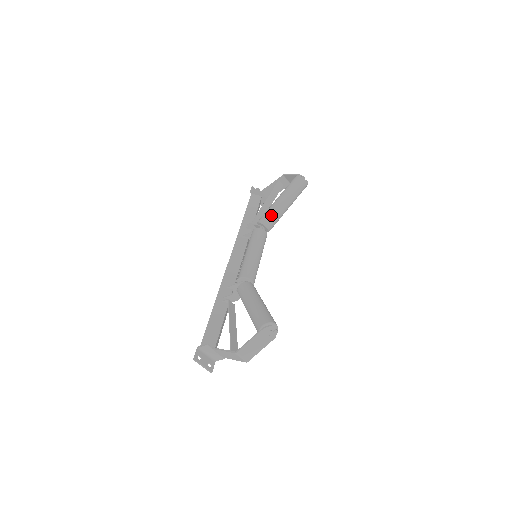
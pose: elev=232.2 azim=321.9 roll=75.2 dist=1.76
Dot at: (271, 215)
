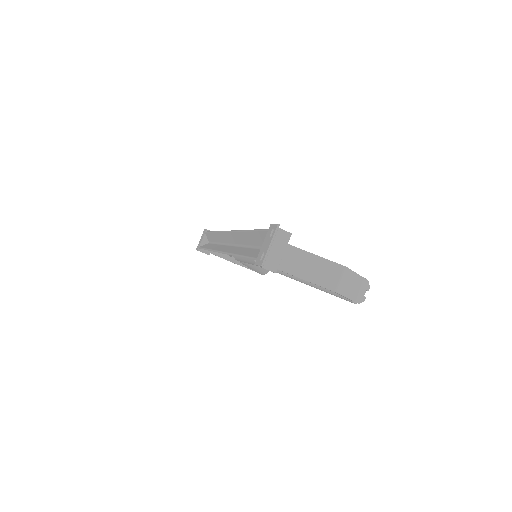
Dot at: occluded
